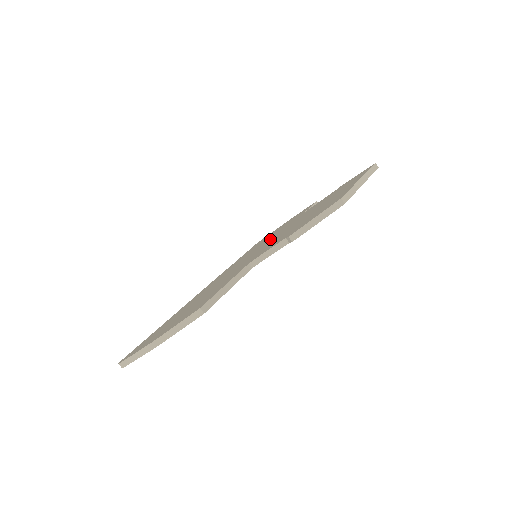
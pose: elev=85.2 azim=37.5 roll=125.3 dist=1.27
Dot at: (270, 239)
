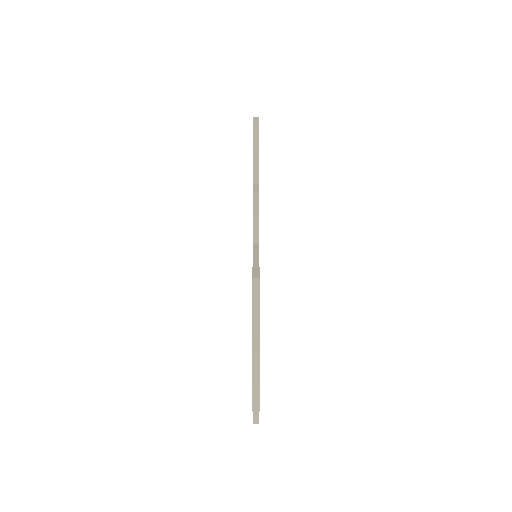
Dot at: occluded
